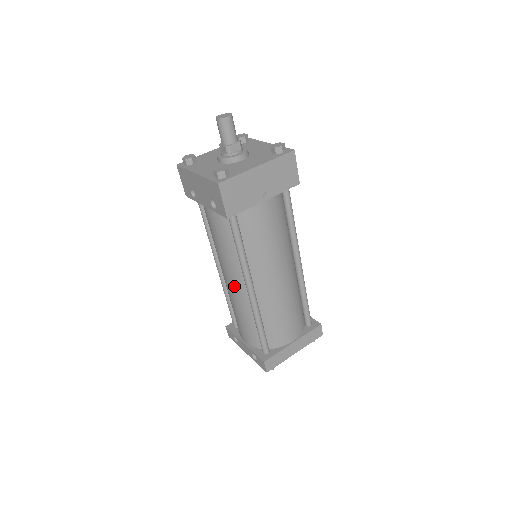
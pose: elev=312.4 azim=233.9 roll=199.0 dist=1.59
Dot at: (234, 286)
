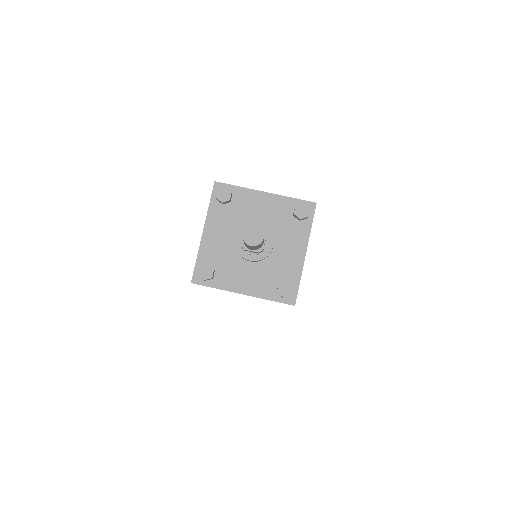
Dot at: occluded
